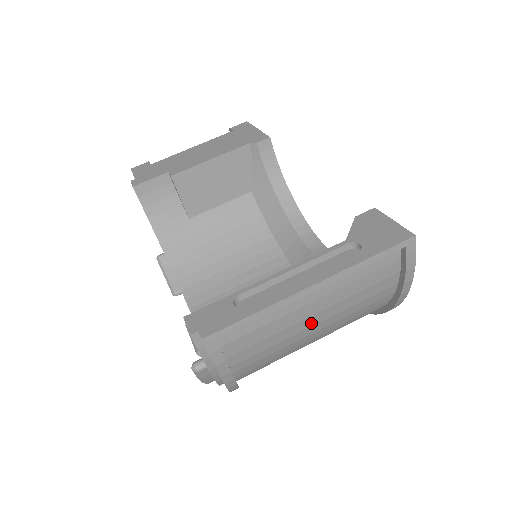
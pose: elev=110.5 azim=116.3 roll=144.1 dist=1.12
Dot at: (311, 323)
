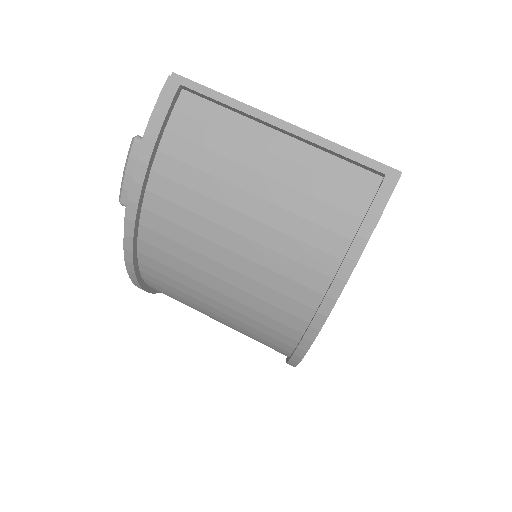
Dot at: (248, 186)
